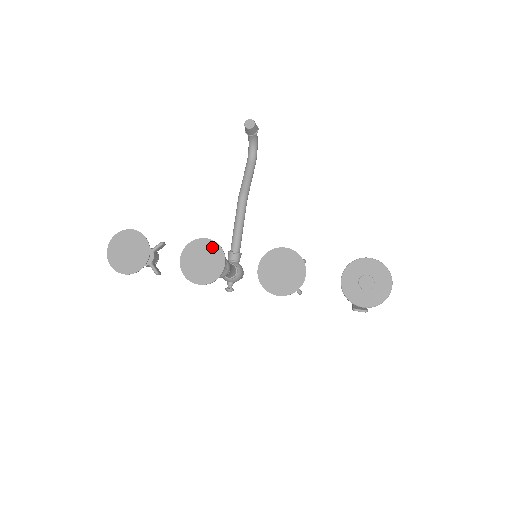
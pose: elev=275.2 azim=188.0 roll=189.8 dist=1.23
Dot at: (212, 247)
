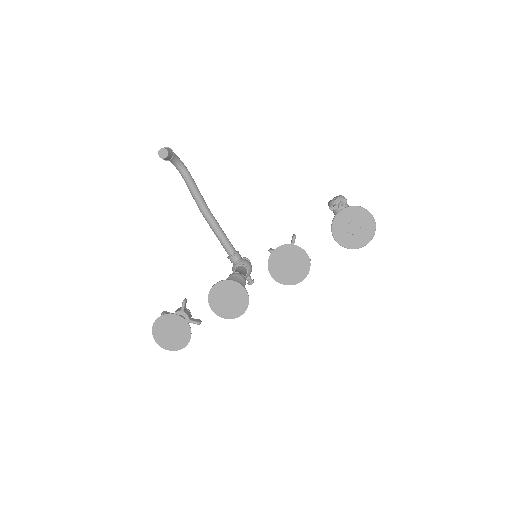
Dot at: (227, 285)
